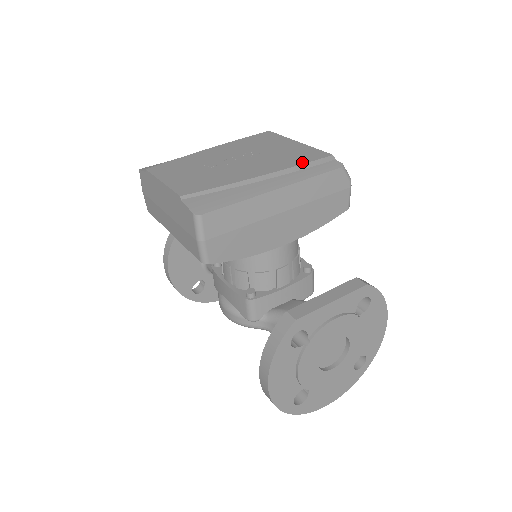
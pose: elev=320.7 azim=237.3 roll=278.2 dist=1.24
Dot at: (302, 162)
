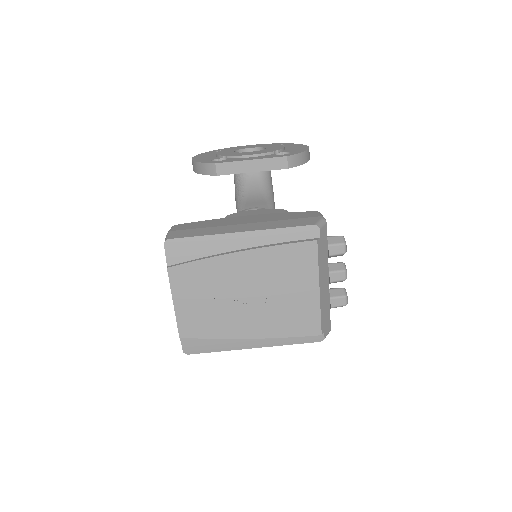
Dot at: (291, 335)
